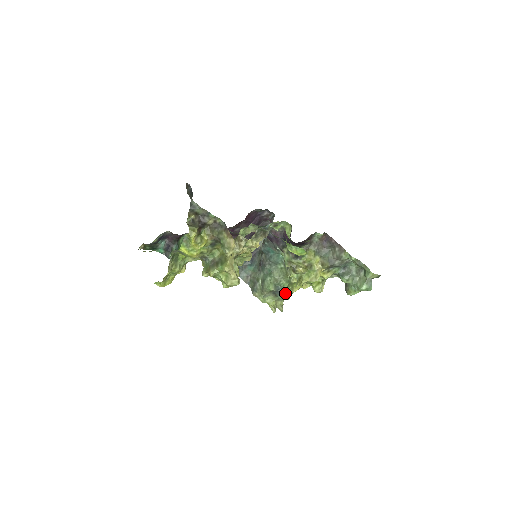
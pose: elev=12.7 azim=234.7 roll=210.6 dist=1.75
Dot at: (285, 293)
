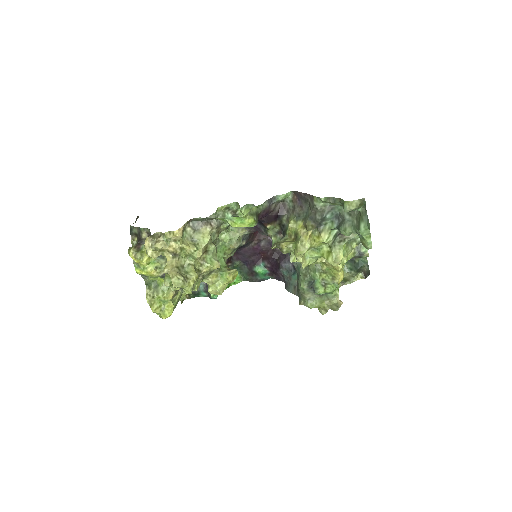
Dot at: (319, 285)
